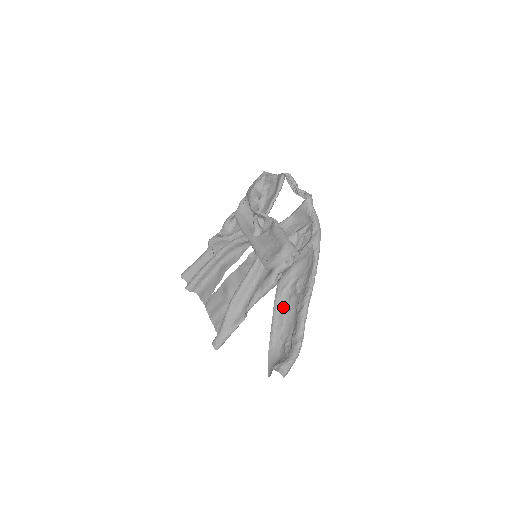
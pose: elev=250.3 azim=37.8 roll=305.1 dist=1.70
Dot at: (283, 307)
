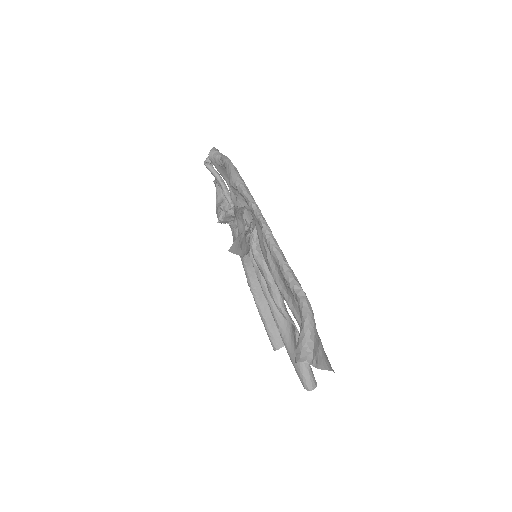
Dot at: (281, 277)
